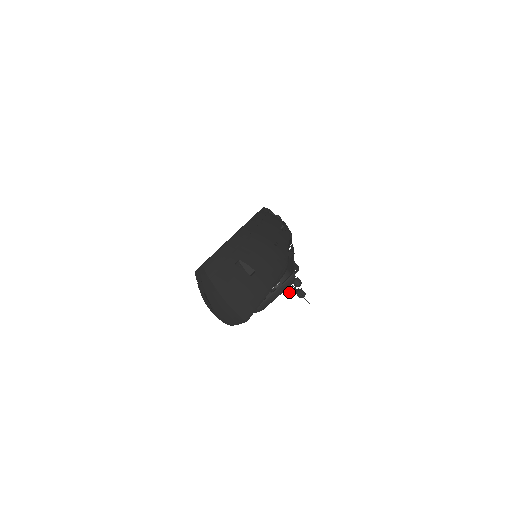
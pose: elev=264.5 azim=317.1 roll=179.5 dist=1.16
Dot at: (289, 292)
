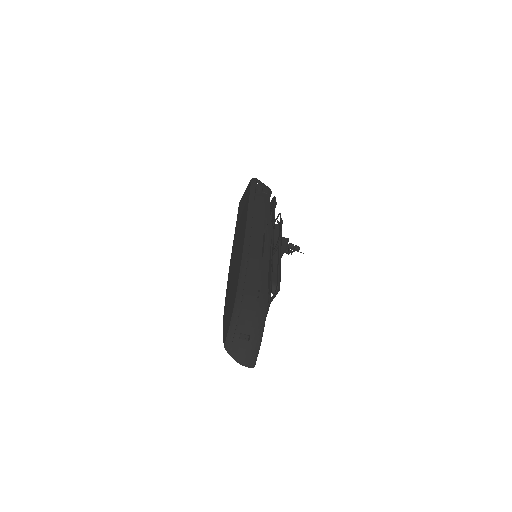
Dot at: (288, 253)
